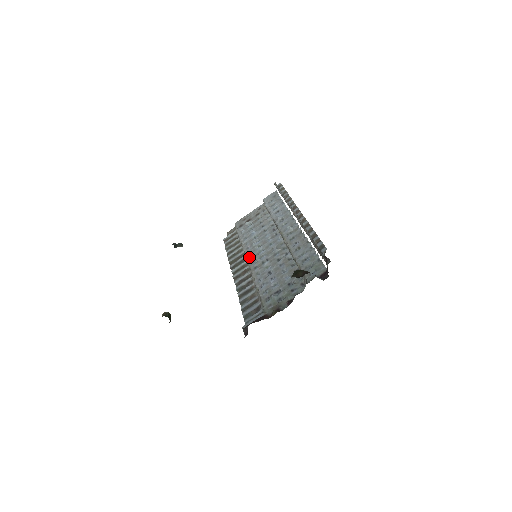
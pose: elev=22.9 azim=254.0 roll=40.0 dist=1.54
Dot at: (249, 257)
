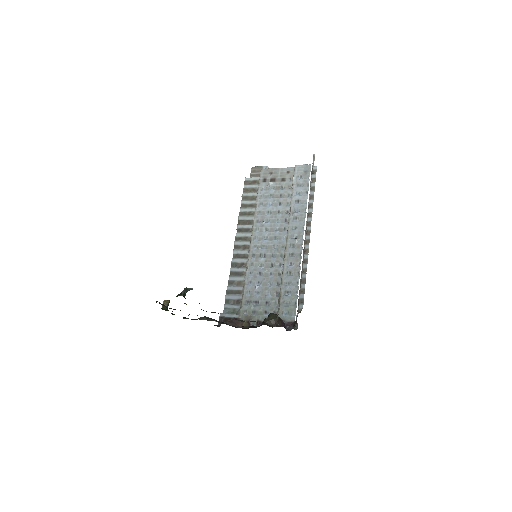
Dot at: (254, 236)
